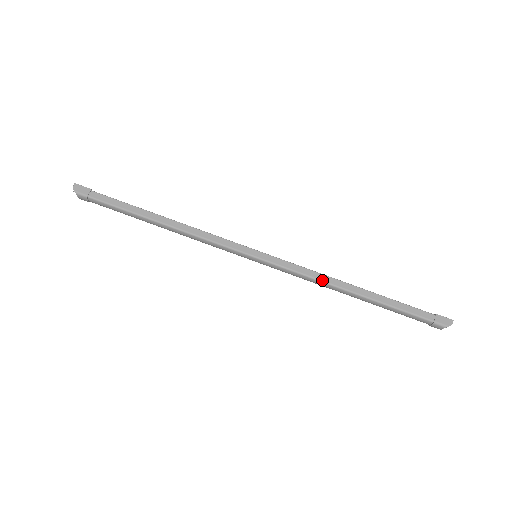
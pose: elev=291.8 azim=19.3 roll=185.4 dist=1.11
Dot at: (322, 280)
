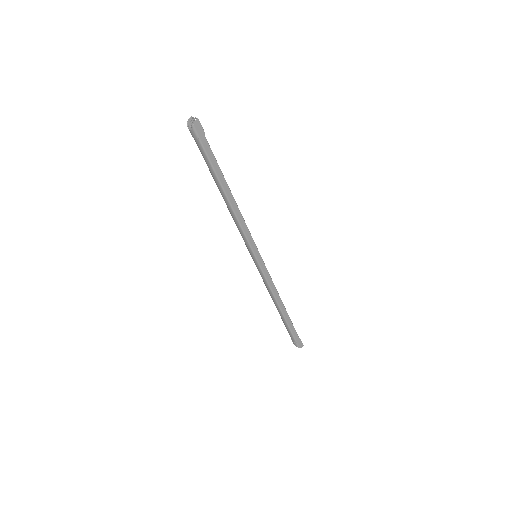
Dot at: (274, 294)
